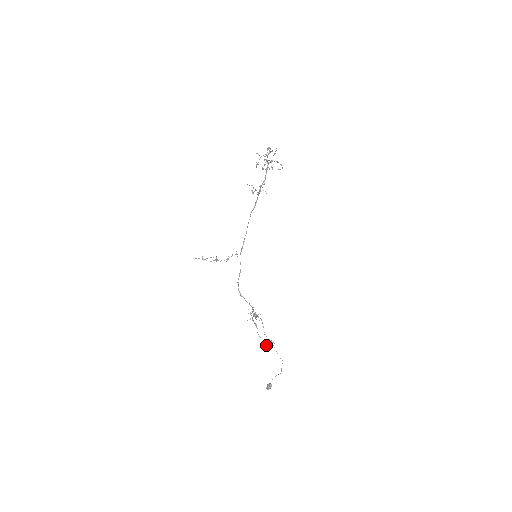
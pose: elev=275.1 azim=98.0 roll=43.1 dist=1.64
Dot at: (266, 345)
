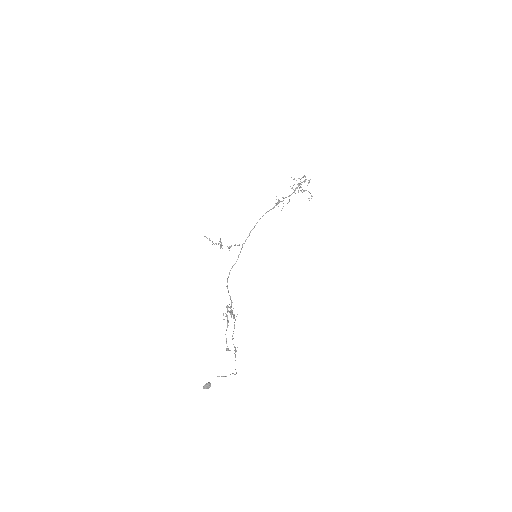
Dot at: (228, 349)
